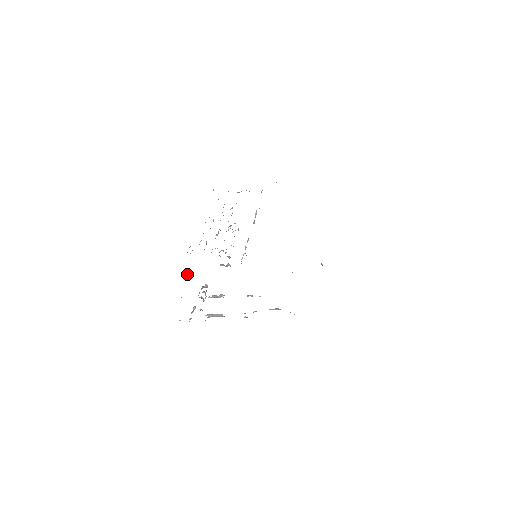
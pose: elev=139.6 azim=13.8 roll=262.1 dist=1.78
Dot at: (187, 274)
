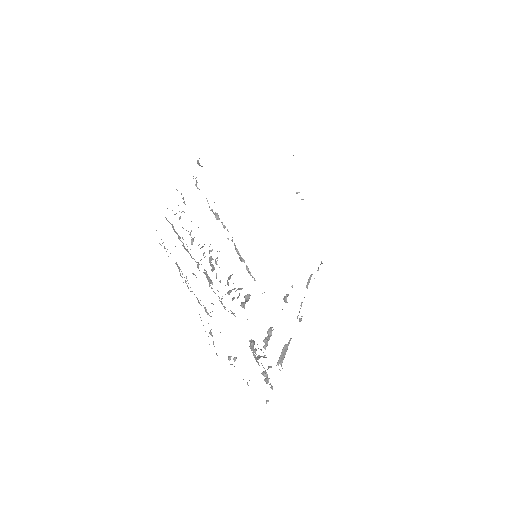
Dot at: (230, 357)
